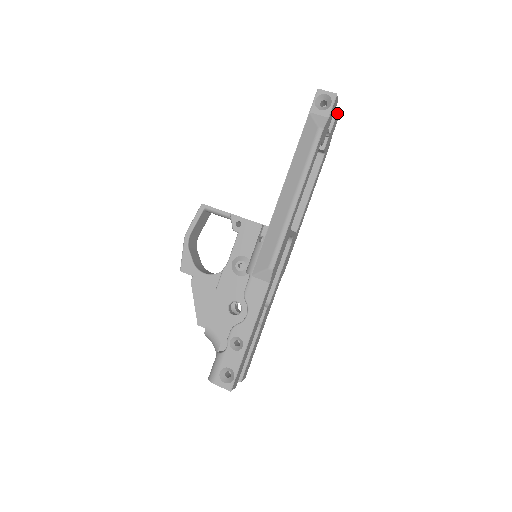
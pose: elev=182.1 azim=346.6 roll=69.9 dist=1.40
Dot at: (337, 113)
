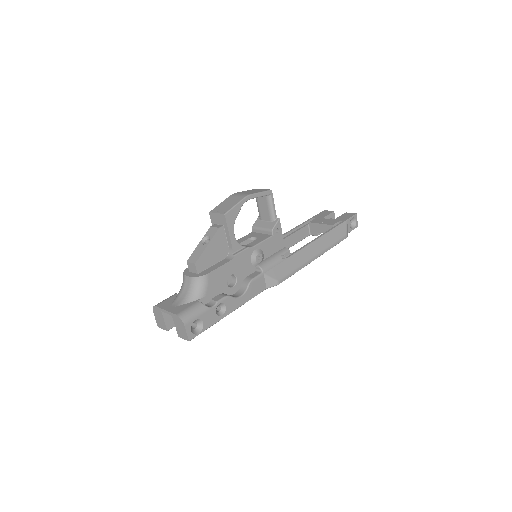
Dot at: occluded
